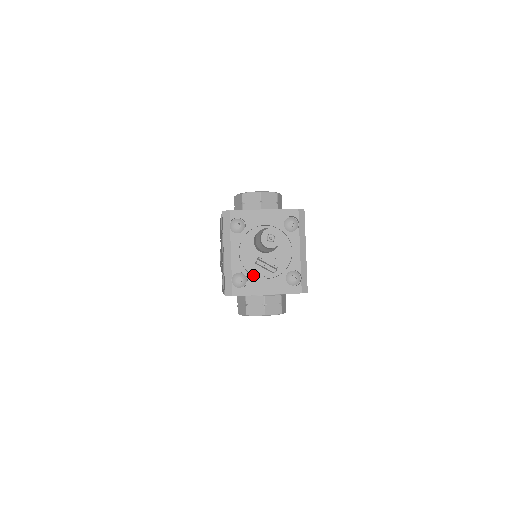
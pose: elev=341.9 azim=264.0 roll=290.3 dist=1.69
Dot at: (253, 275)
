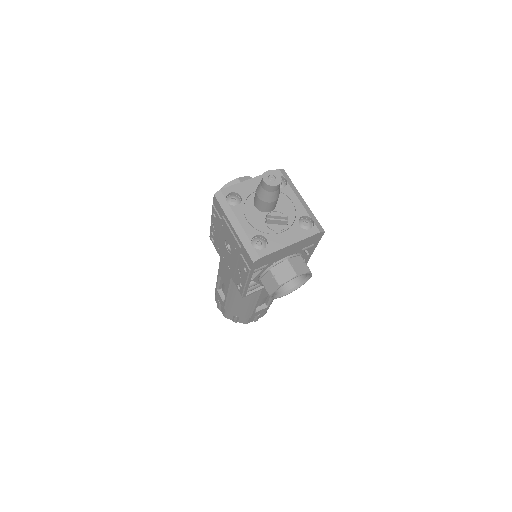
Dot at: (269, 233)
